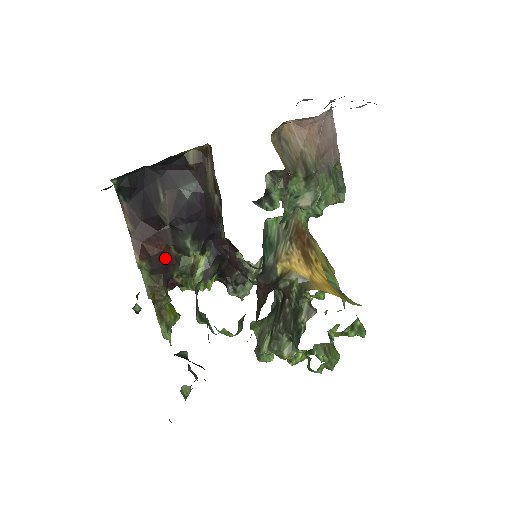
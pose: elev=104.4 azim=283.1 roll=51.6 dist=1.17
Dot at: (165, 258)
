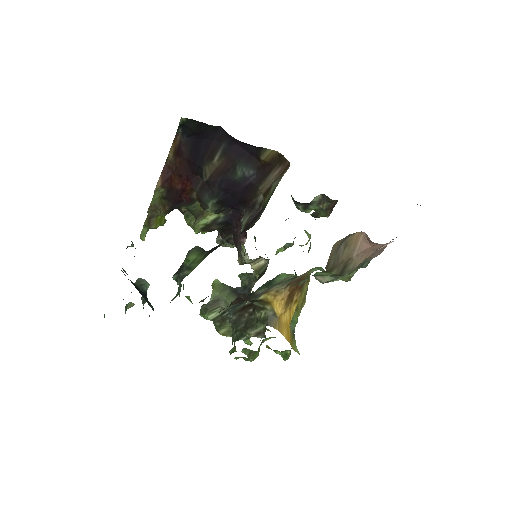
Dot at: (183, 195)
